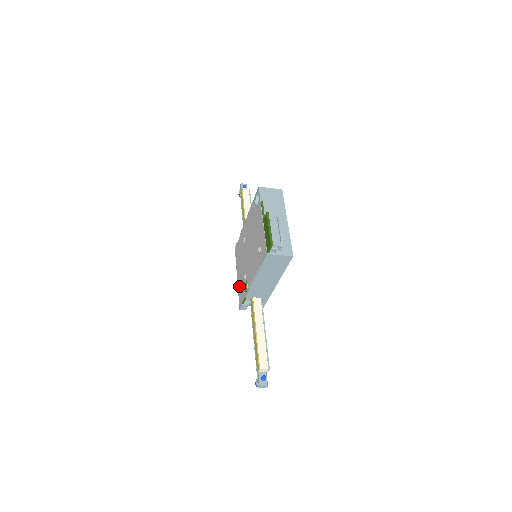
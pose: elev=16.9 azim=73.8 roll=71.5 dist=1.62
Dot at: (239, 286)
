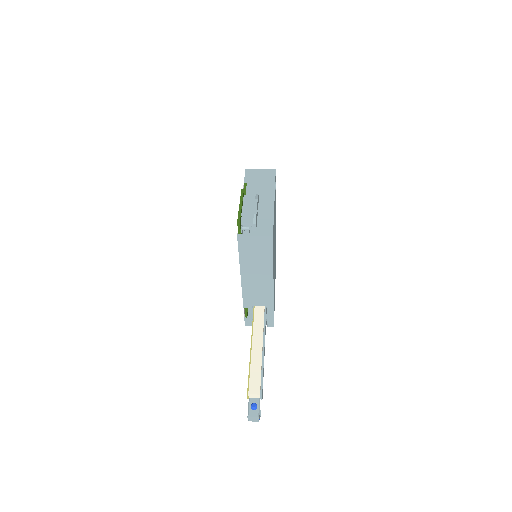
Dot at: occluded
